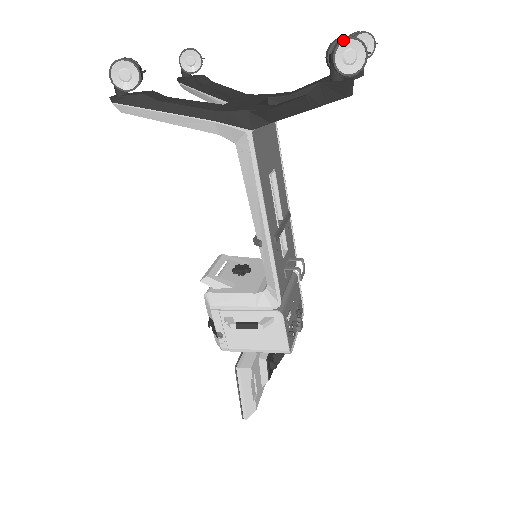
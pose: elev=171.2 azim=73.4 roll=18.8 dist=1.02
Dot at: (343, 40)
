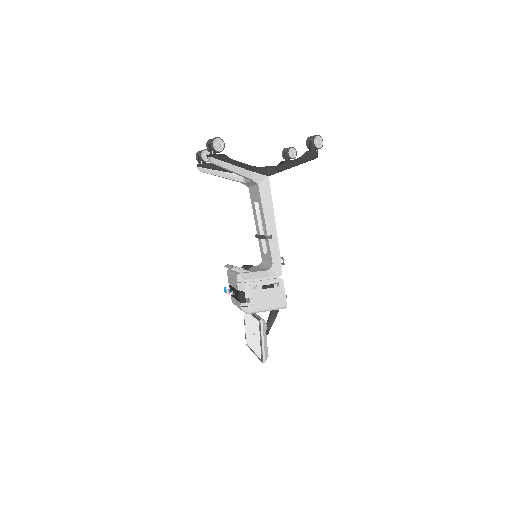
Dot at: (316, 135)
